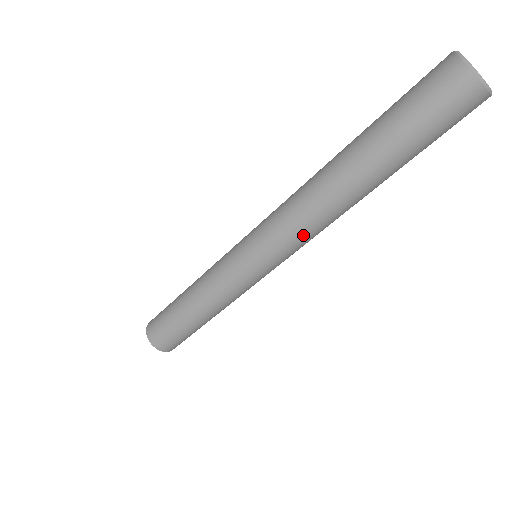
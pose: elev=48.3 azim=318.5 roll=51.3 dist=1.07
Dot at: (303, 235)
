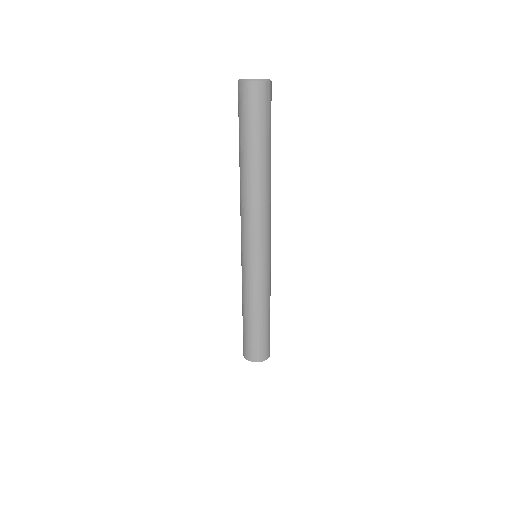
Dot at: (259, 220)
